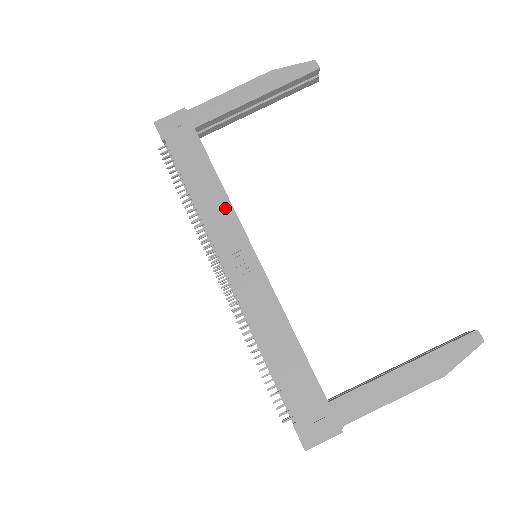
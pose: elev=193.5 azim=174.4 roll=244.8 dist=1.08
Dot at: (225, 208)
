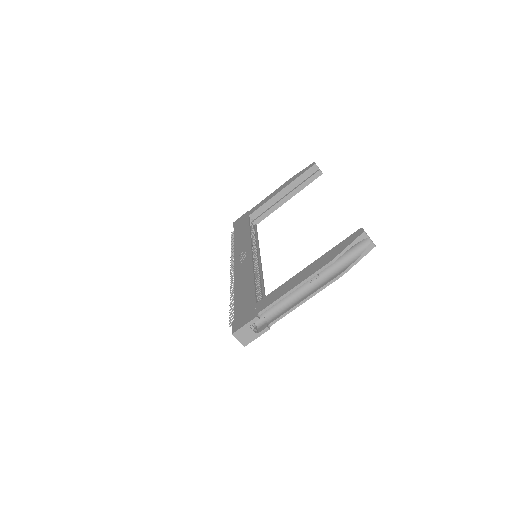
Dot at: (246, 239)
